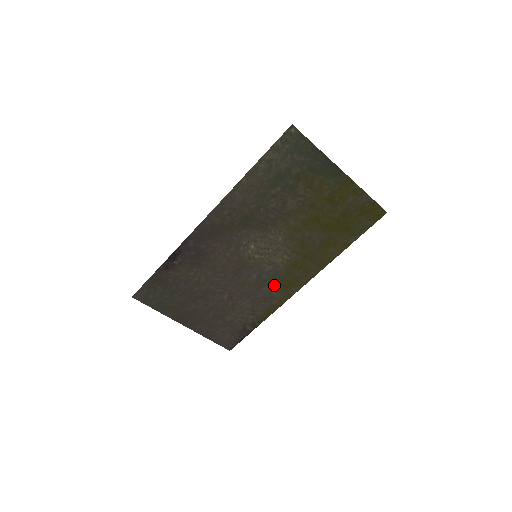
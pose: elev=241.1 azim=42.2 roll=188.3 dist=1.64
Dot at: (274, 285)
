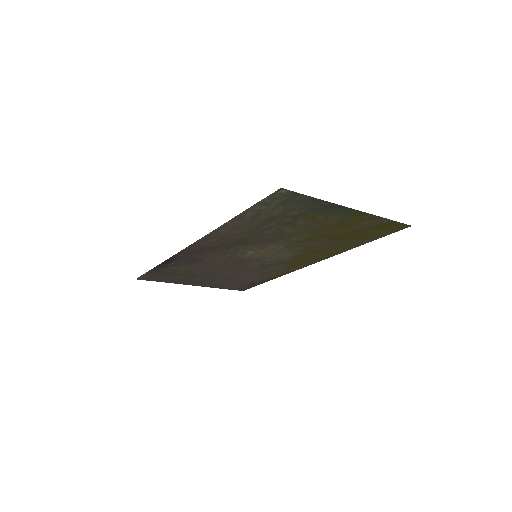
Dot at: (280, 266)
